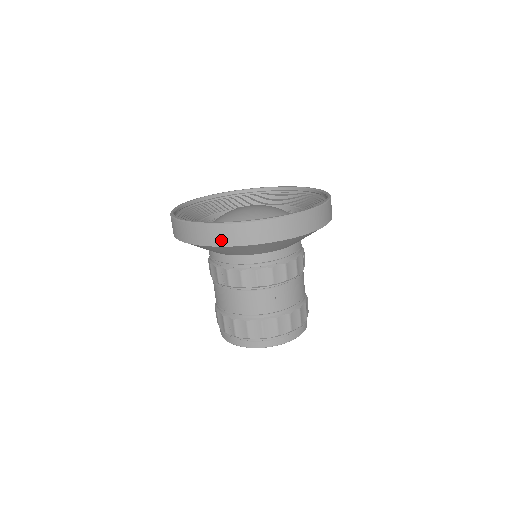
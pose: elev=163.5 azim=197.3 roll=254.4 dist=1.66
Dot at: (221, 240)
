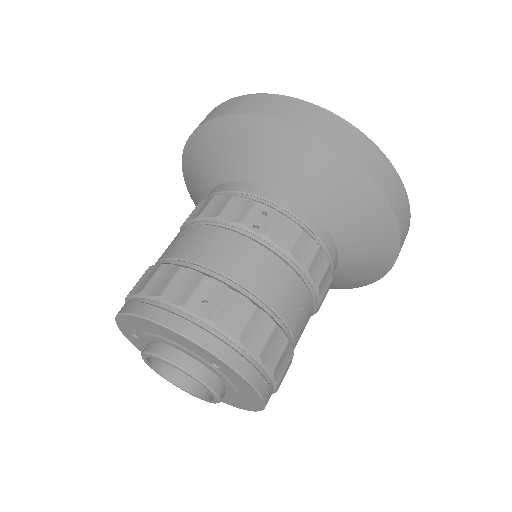
Dot at: (361, 155)
